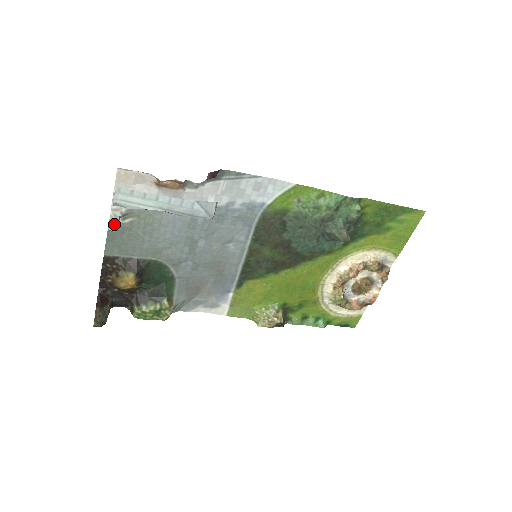
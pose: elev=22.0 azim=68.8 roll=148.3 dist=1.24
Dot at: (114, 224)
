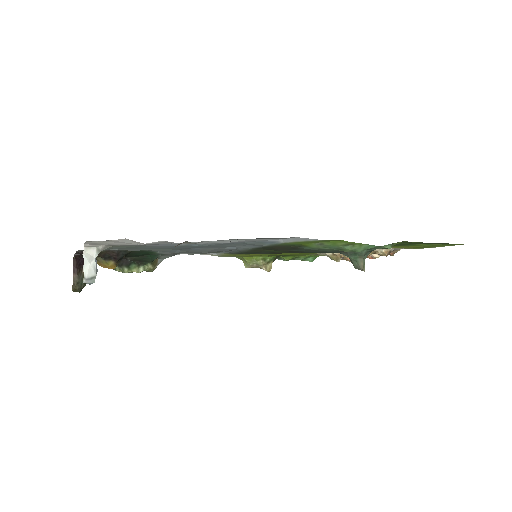
Dot at: (90, 279)
